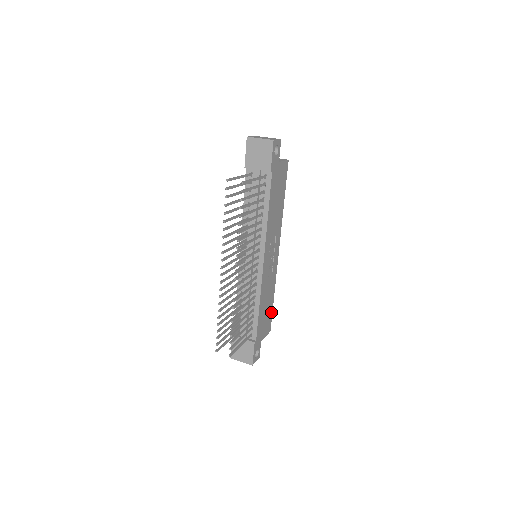
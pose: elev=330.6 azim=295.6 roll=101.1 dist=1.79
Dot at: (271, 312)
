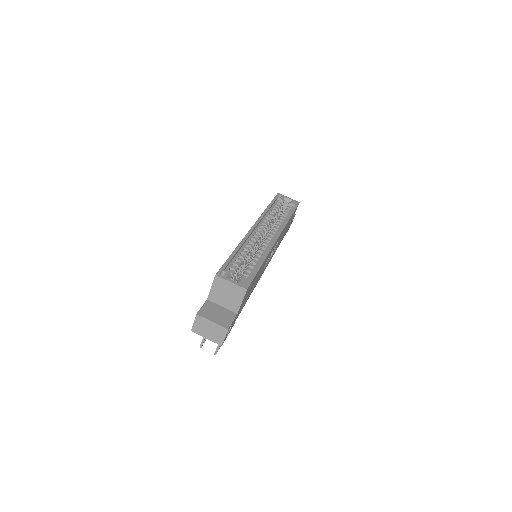
Dot at: (293, 213)
